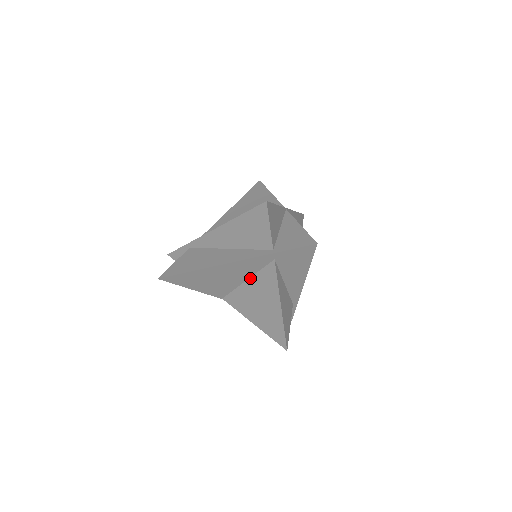
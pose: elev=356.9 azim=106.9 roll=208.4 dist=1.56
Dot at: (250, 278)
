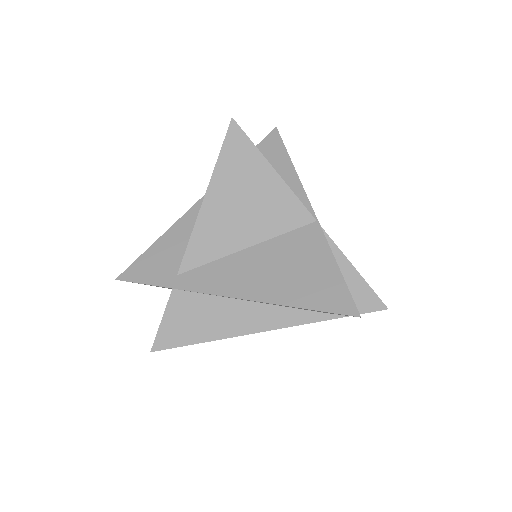
Dot at: occluded
